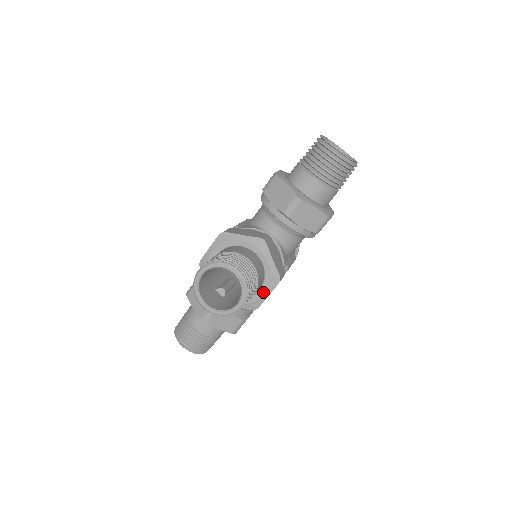
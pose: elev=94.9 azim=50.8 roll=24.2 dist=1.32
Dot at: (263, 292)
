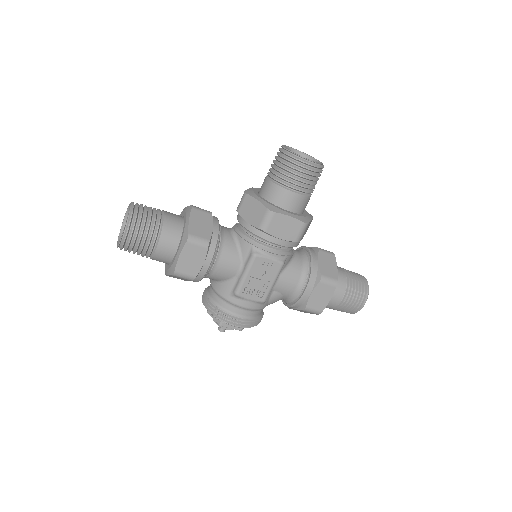
Dot at: (290, 213)
